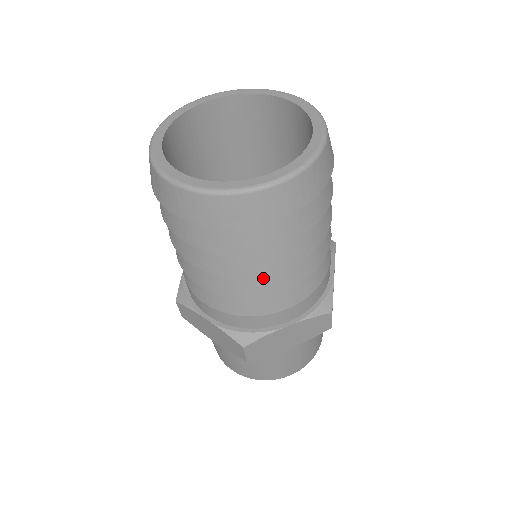
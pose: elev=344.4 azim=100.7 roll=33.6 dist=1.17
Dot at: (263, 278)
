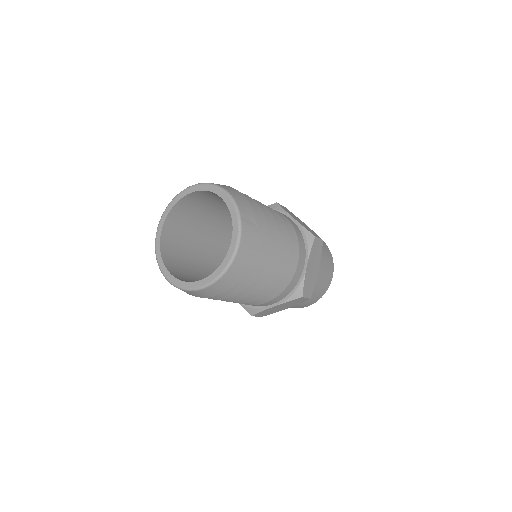
Dot at: occluded
